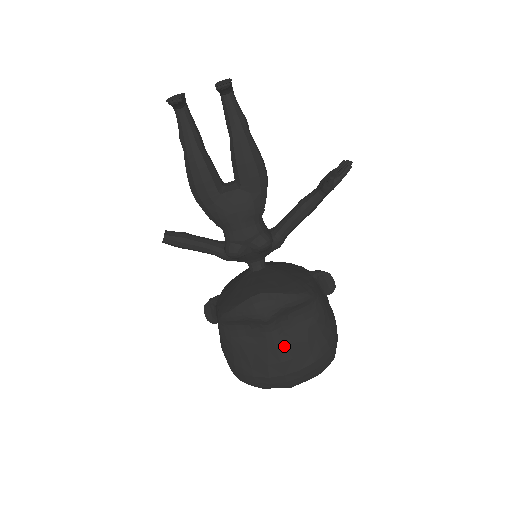
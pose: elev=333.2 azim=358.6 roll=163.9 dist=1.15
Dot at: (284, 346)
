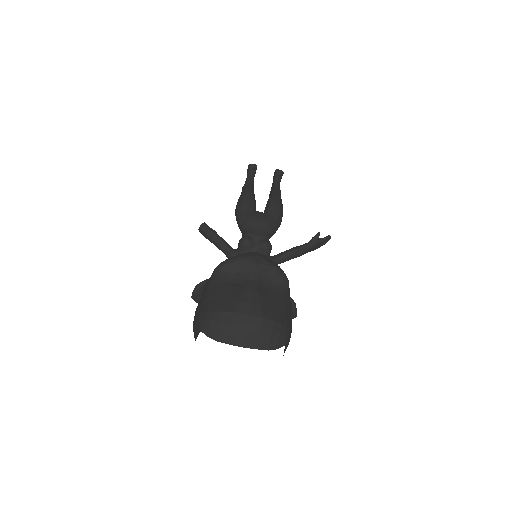
Dot at: (258, 293)
